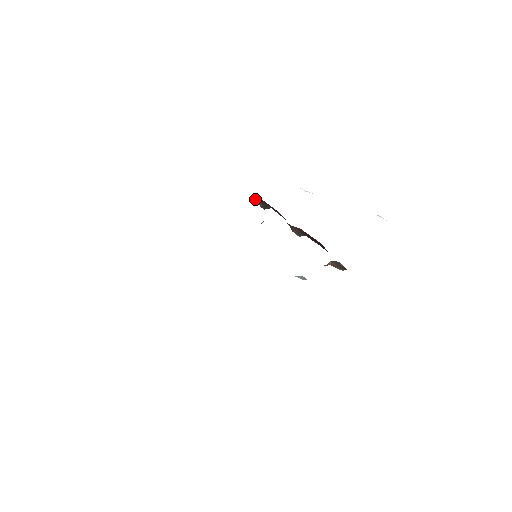
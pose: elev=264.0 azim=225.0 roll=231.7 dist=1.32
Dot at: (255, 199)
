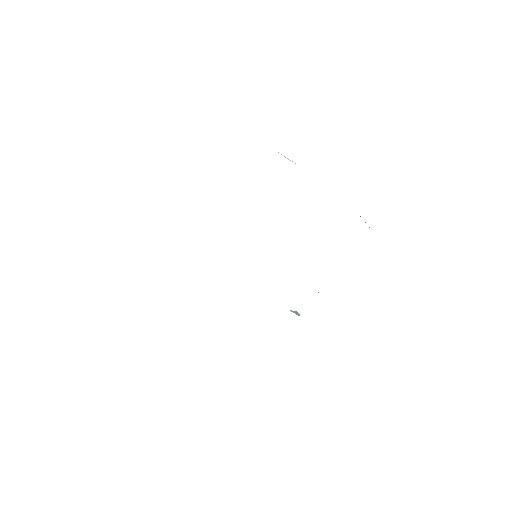
Dot at: occluded
